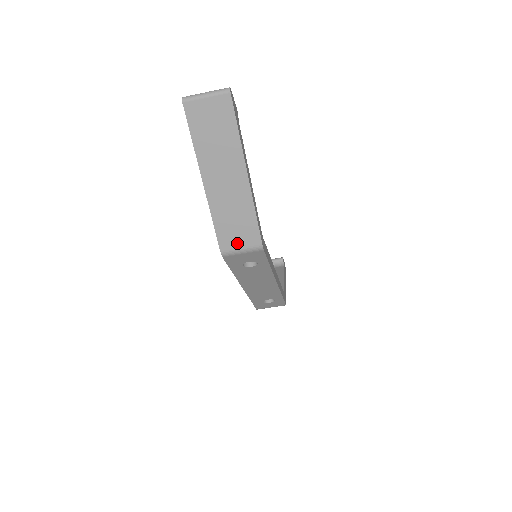
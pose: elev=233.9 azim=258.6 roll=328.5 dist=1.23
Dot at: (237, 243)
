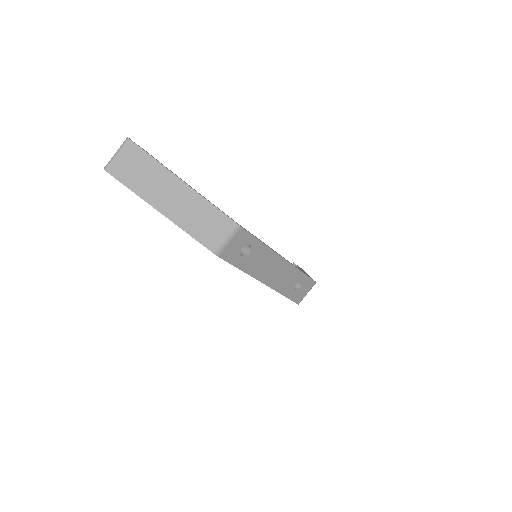
Dot at: (219, 237)
